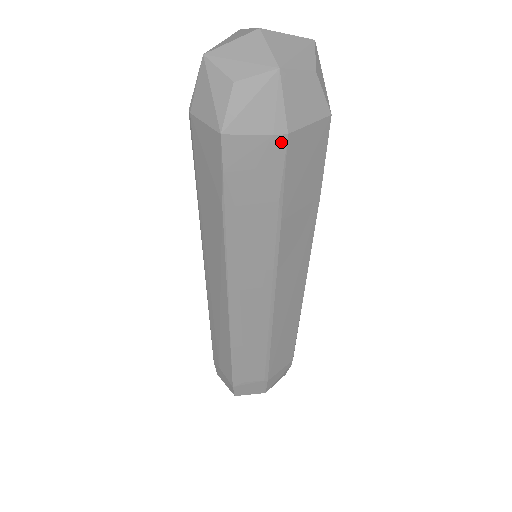
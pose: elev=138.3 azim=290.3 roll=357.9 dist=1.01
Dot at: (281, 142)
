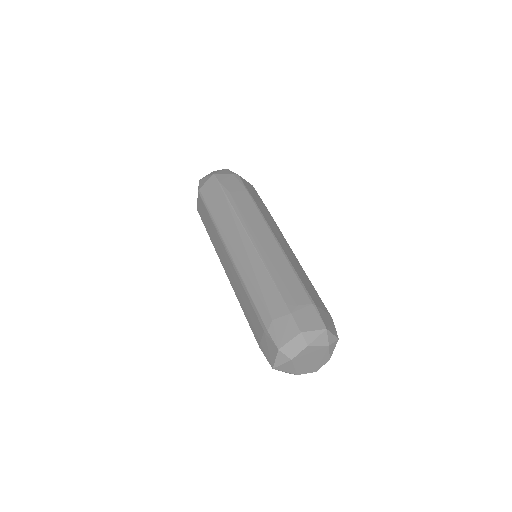
Dot at: (237, 176)
